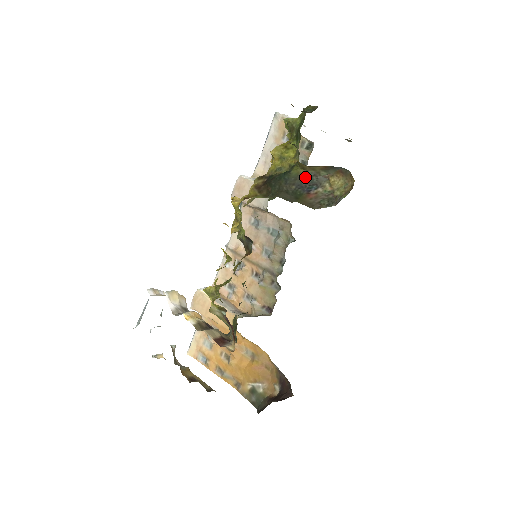
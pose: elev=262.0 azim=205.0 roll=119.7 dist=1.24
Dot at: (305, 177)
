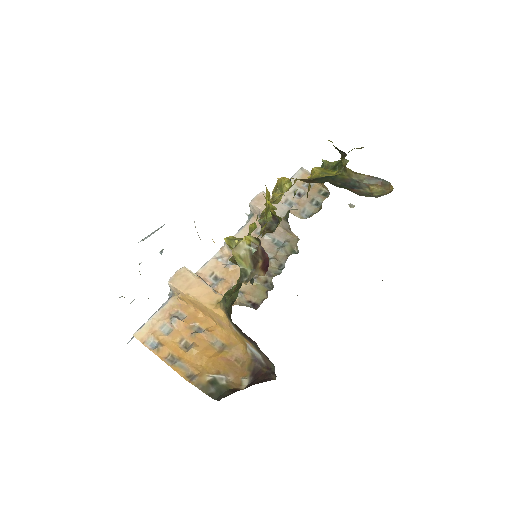
Dot at: (349, 181)
